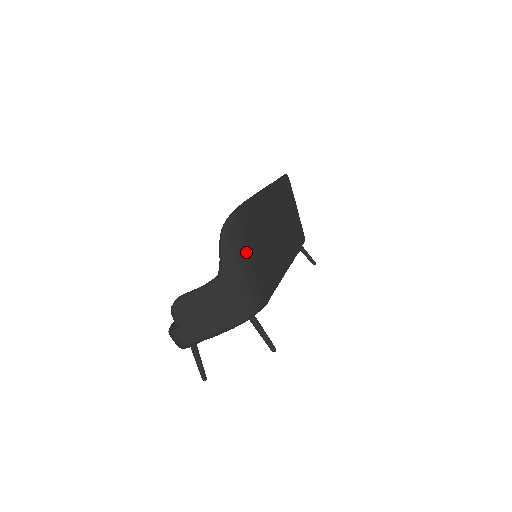
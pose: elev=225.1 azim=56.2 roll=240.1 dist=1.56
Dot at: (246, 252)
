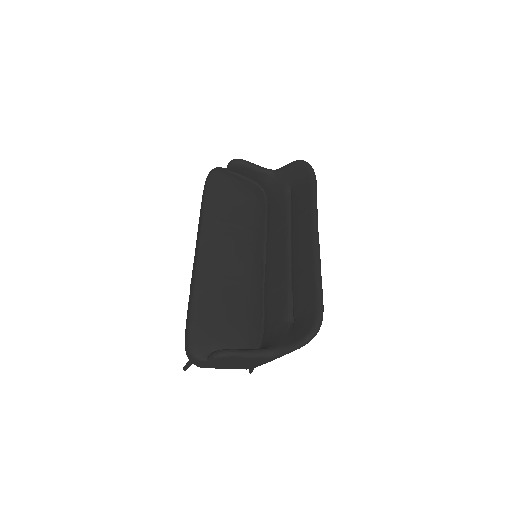
Dot at: occluded
